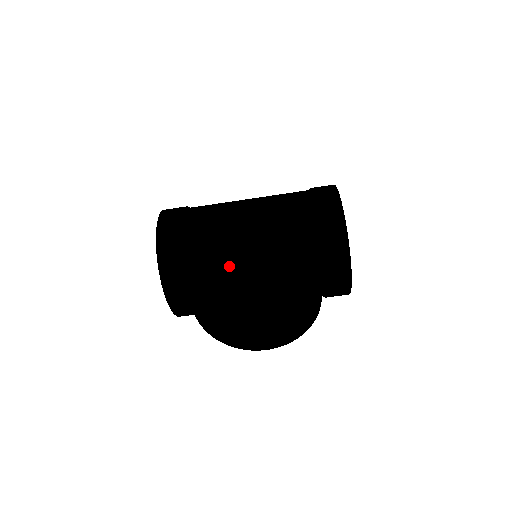
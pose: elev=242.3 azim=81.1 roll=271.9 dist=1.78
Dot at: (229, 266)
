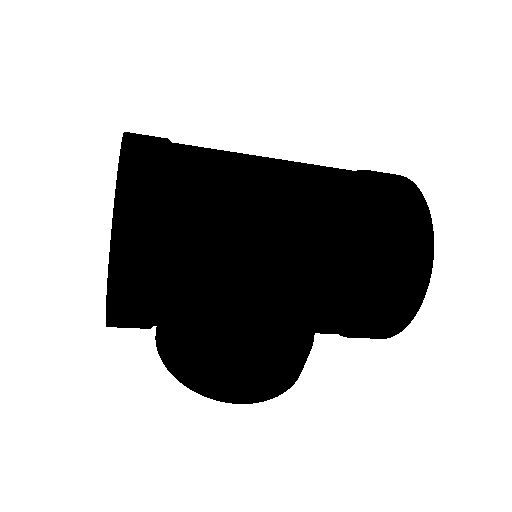
Dot at: occluded
